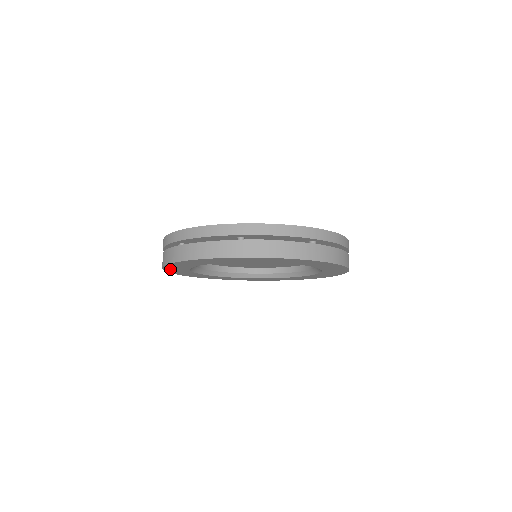
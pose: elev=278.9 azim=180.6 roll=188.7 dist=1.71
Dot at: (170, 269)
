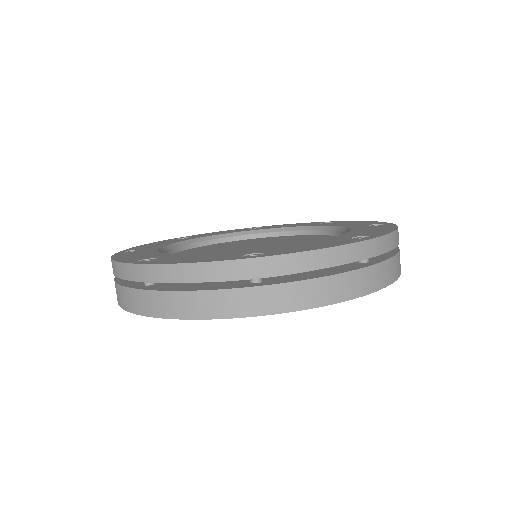
Dot at: occluded
